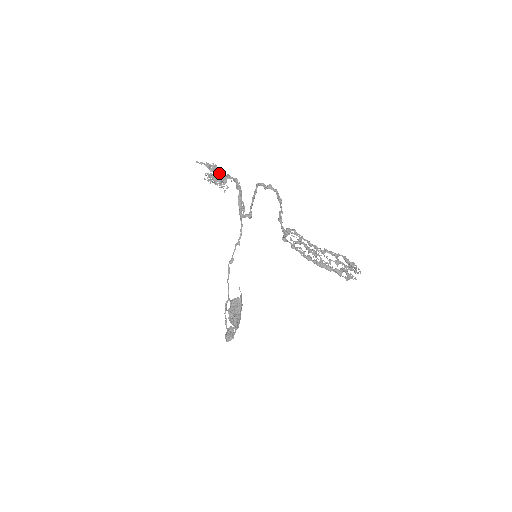
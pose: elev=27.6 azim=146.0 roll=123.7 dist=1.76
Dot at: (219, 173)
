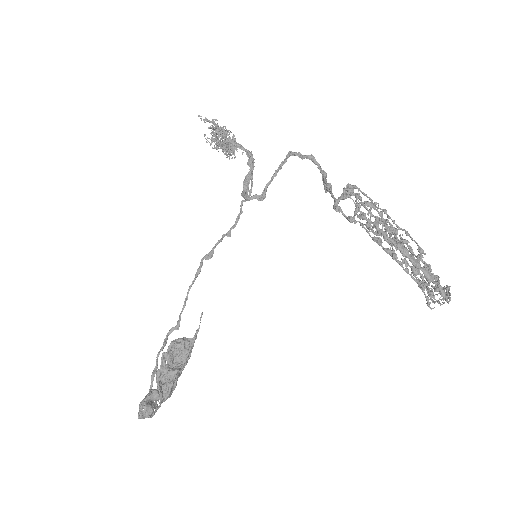
Dot at: occluded
